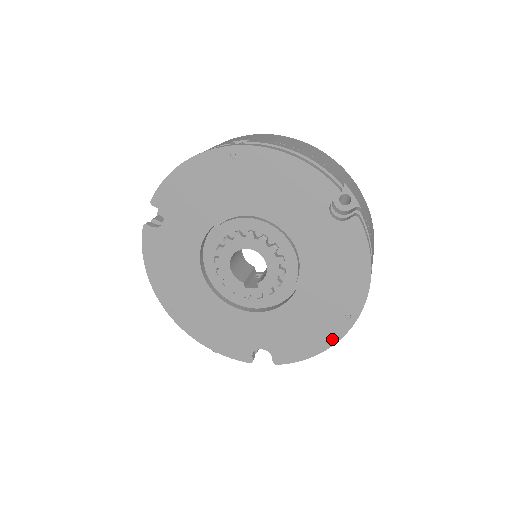
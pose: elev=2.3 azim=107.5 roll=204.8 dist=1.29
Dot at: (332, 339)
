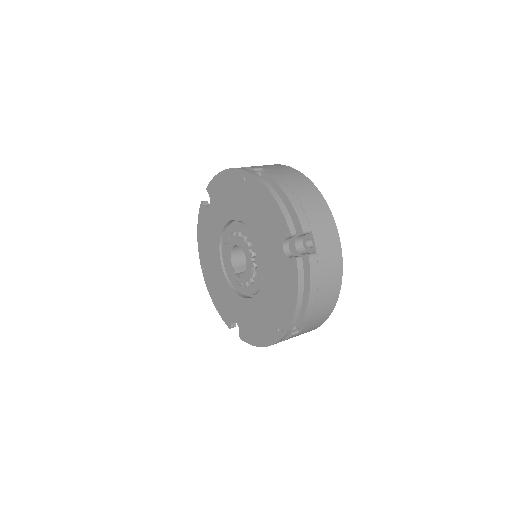
Dot at: (269, 341)
